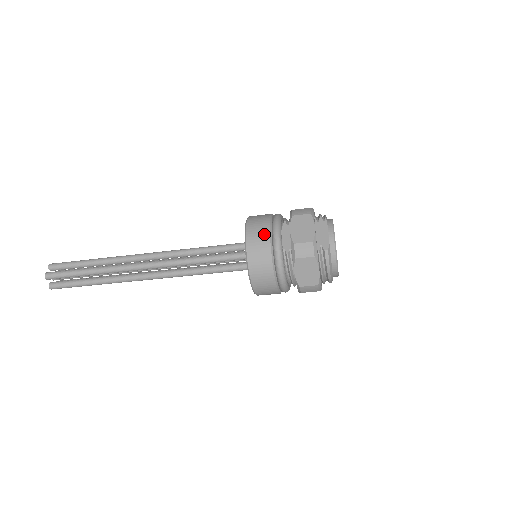
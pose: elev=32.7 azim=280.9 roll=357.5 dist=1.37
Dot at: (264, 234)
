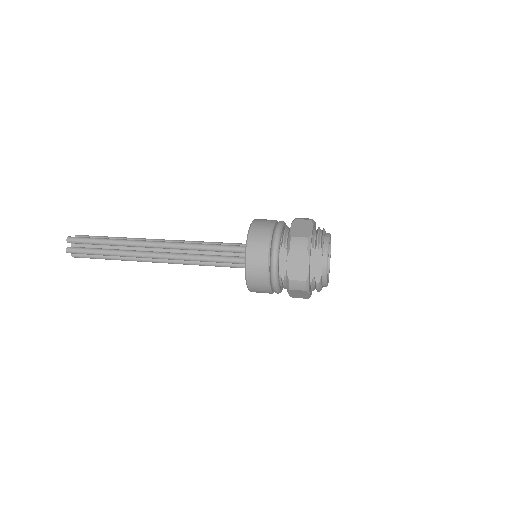
Dot at: (262, 265)
